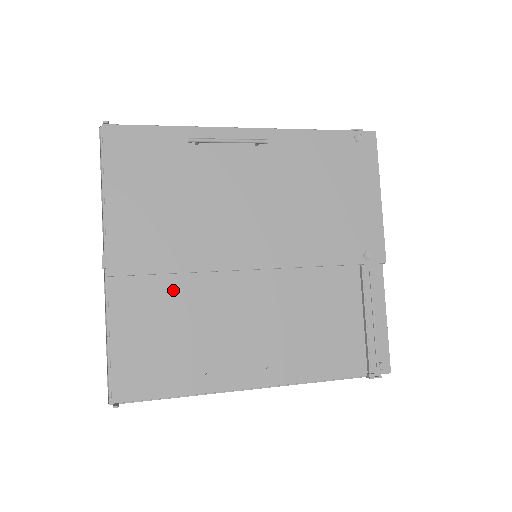
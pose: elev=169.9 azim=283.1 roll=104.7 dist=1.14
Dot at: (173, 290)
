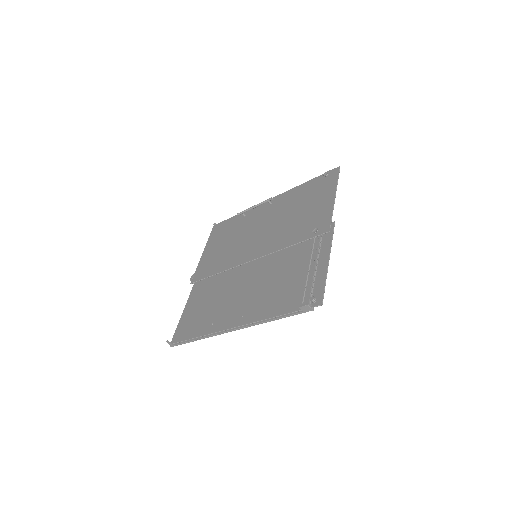
Dot at: (215, 285)
